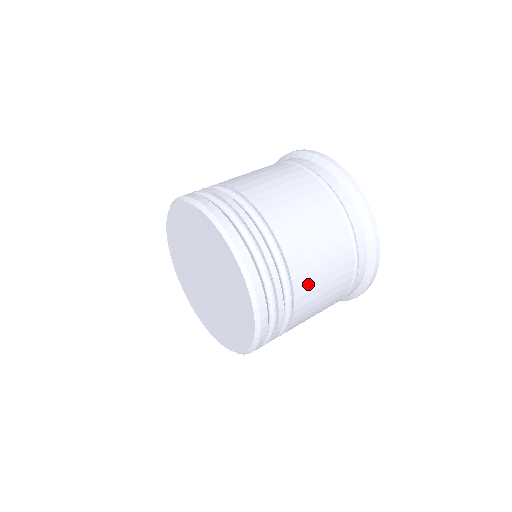
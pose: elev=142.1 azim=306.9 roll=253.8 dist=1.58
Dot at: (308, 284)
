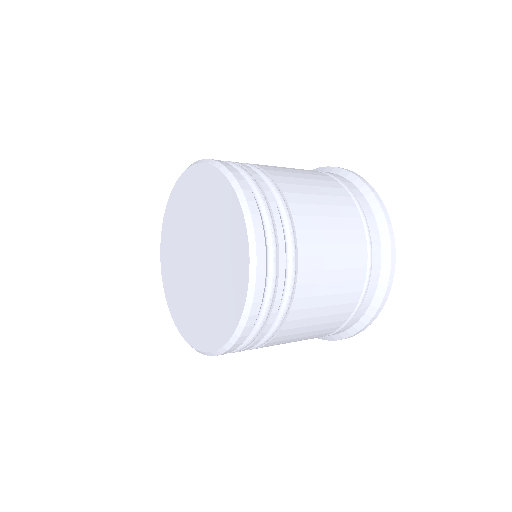
Dot at: (314, 243)
